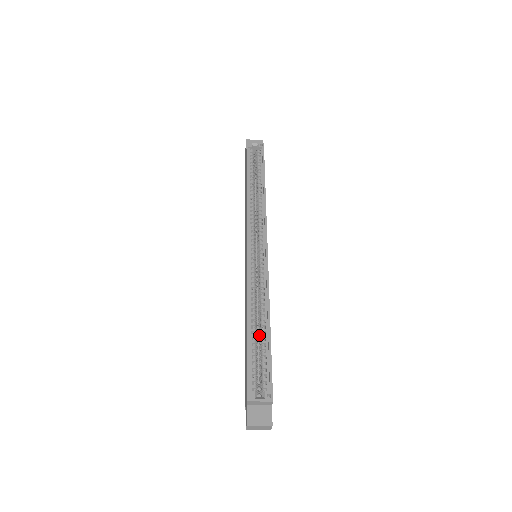
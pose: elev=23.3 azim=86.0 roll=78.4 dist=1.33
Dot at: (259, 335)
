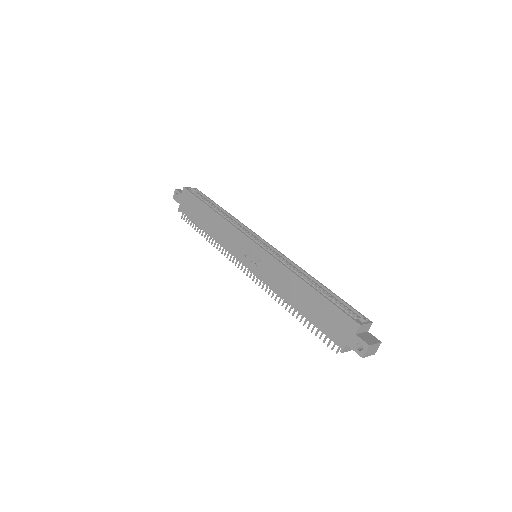
Dot at: occluded
